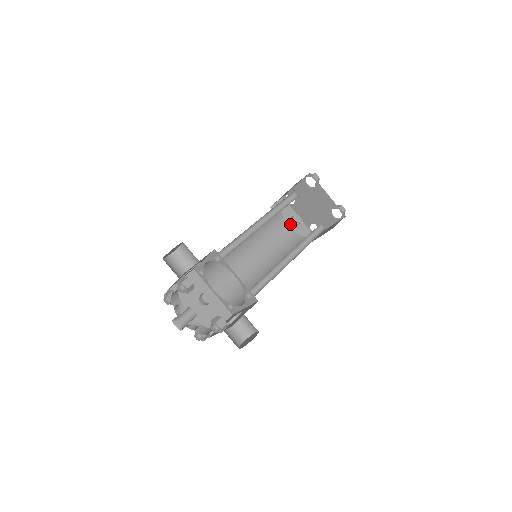
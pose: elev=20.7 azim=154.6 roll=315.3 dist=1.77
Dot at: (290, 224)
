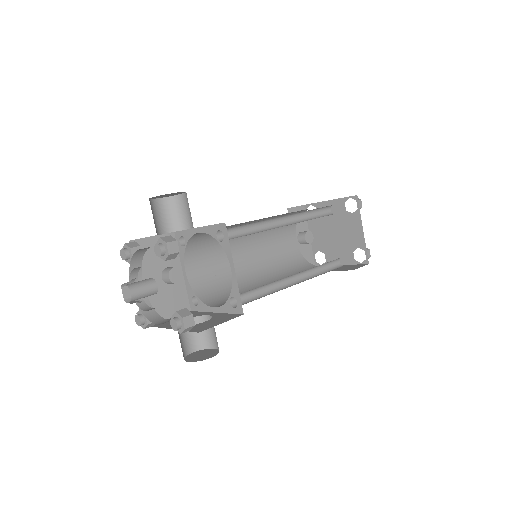
Dot at: (298, 239)
